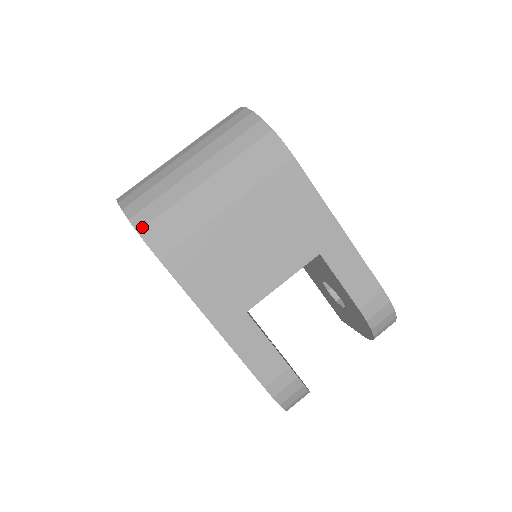
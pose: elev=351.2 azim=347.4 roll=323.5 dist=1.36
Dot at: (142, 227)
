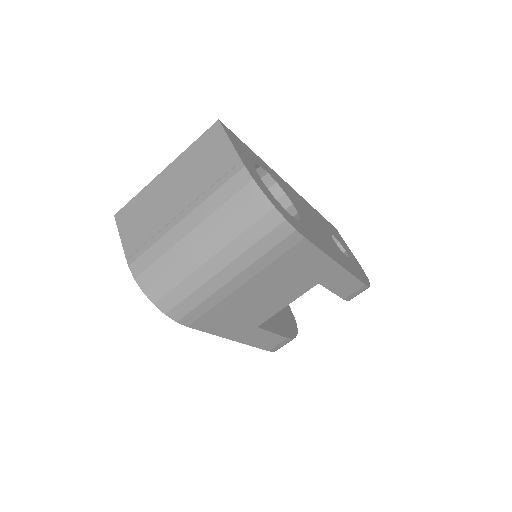
Dot at: (168, 311)
